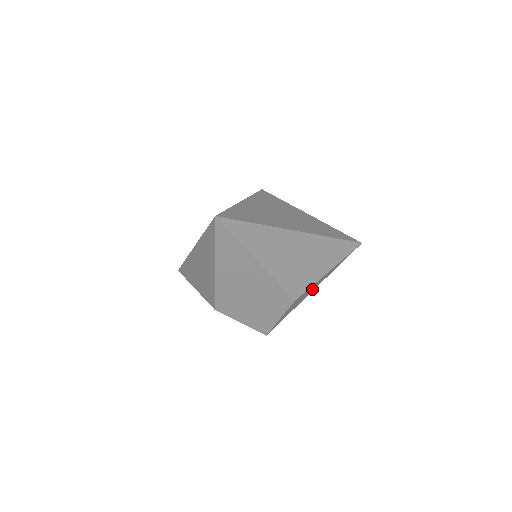
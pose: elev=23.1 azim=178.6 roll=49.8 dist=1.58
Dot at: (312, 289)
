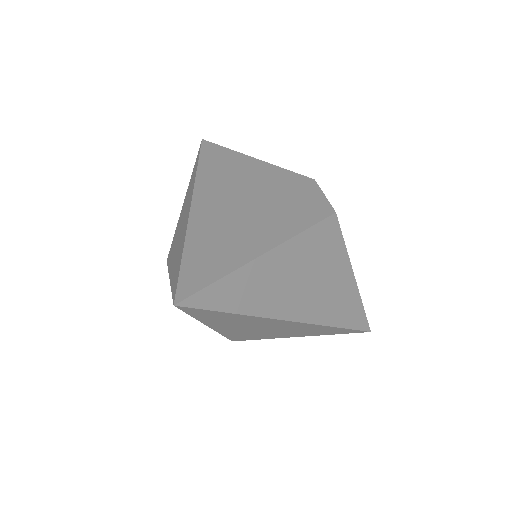
Dot at: occluded
